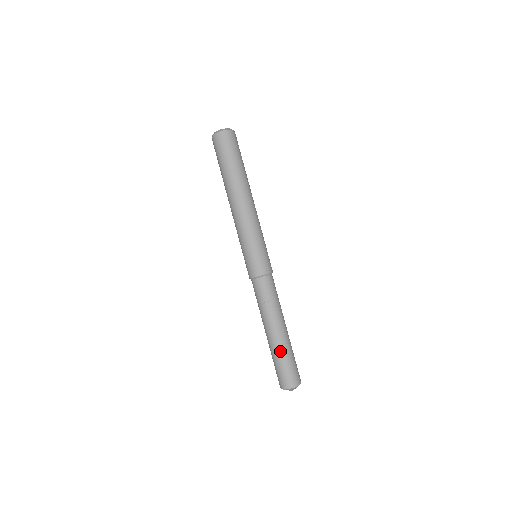
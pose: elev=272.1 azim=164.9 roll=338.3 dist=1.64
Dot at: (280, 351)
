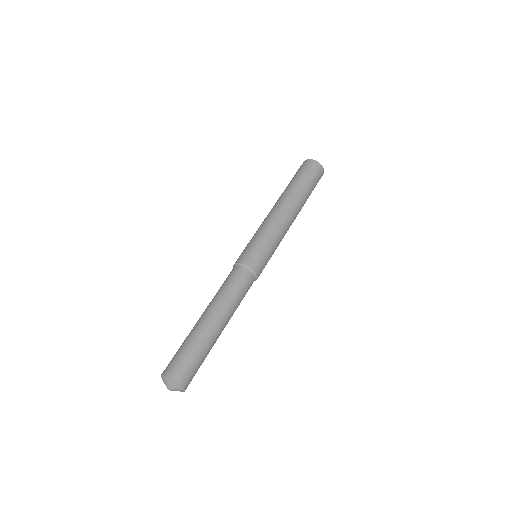
Dot at: (201, 338)
